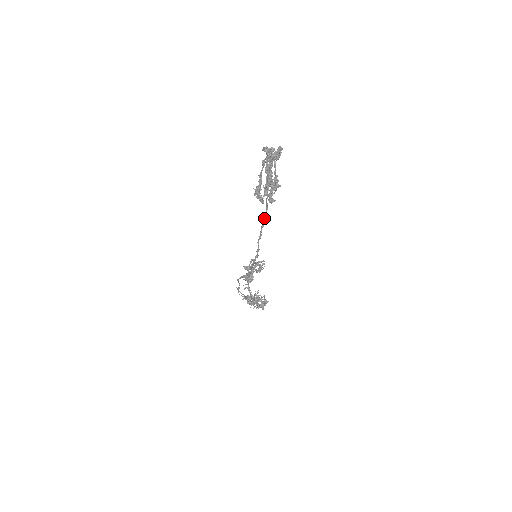
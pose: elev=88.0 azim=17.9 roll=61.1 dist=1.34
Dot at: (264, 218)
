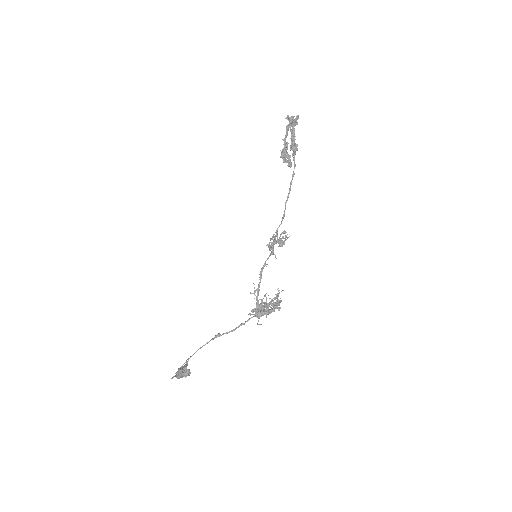
Dot at: (293, 173)
